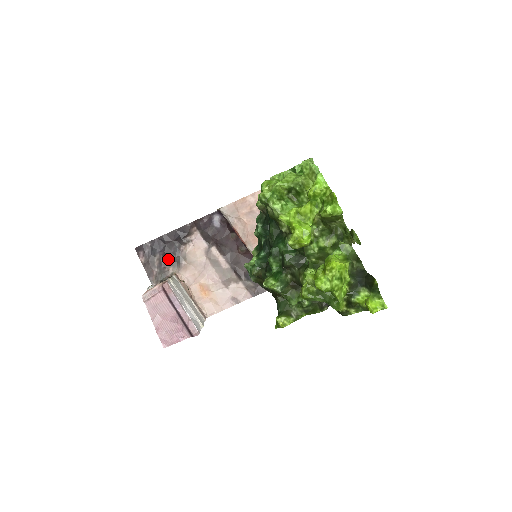
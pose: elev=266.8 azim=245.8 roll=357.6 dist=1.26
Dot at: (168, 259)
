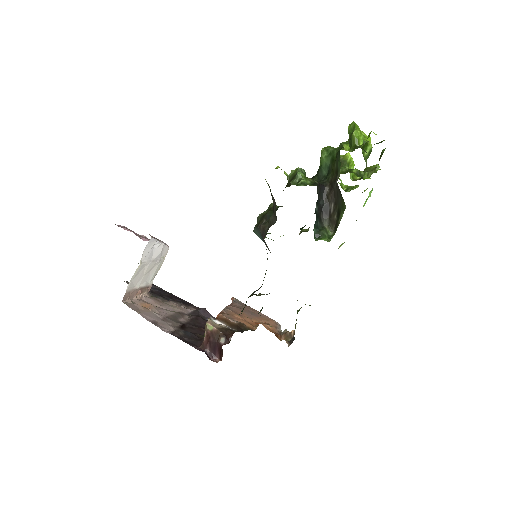
Dot at: (155, 294)
